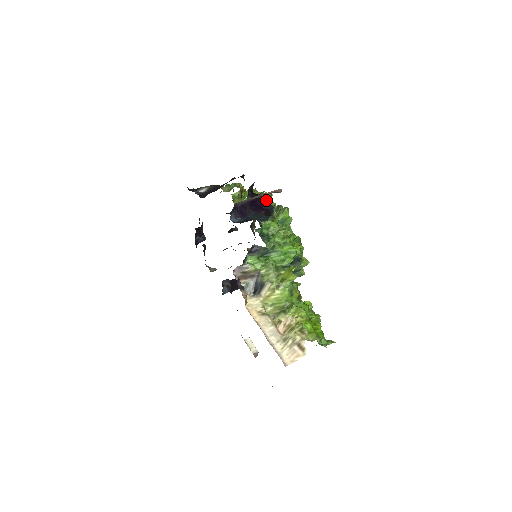
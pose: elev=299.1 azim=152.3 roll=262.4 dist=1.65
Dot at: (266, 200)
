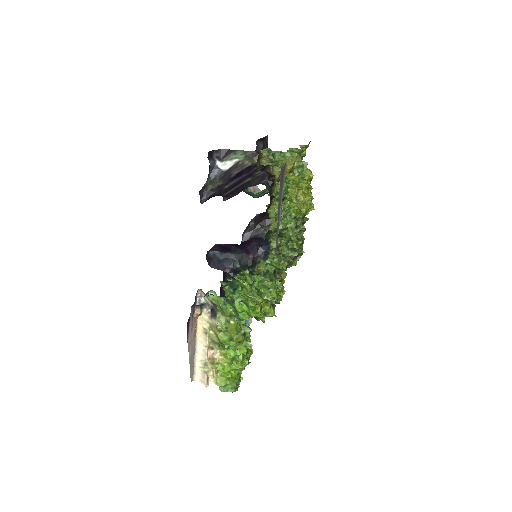
Dot at: (272, 234)
